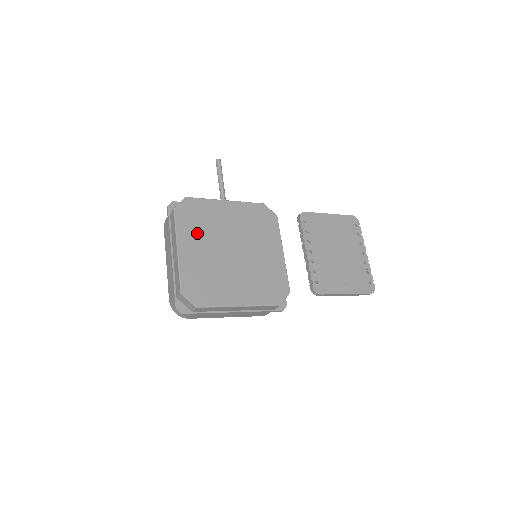
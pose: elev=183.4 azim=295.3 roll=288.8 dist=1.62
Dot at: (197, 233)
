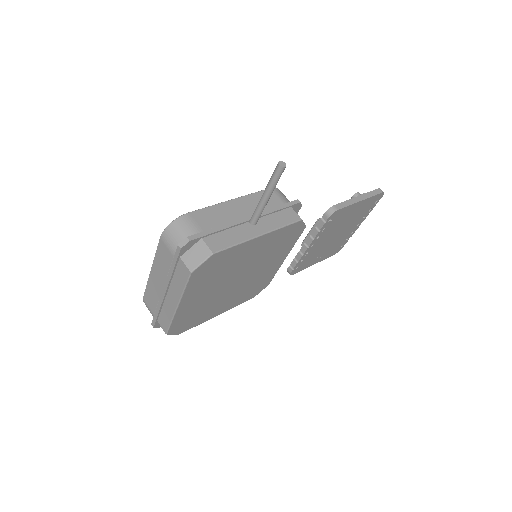
Dot at: (207, 283)
